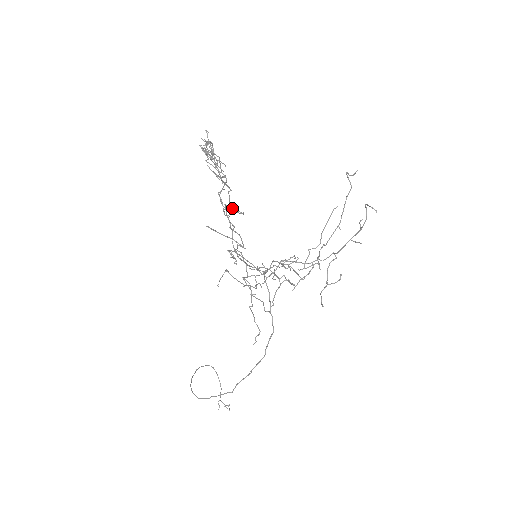
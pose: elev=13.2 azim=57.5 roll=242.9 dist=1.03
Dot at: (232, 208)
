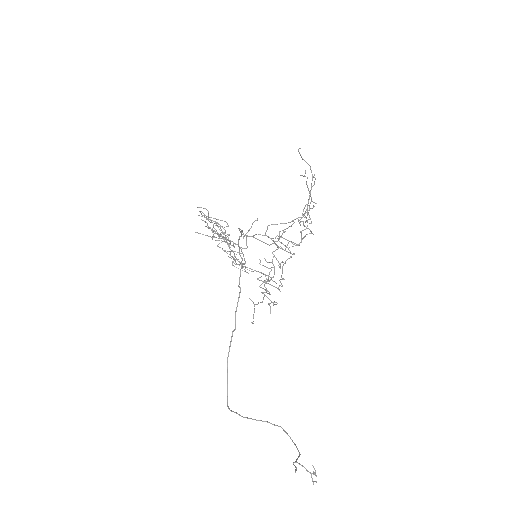
Dot at: (219, 226)
